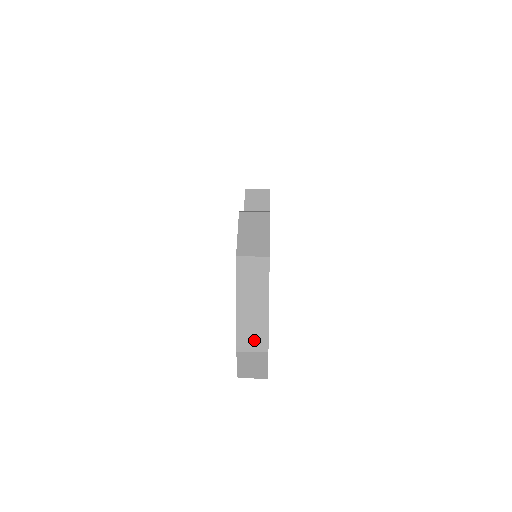
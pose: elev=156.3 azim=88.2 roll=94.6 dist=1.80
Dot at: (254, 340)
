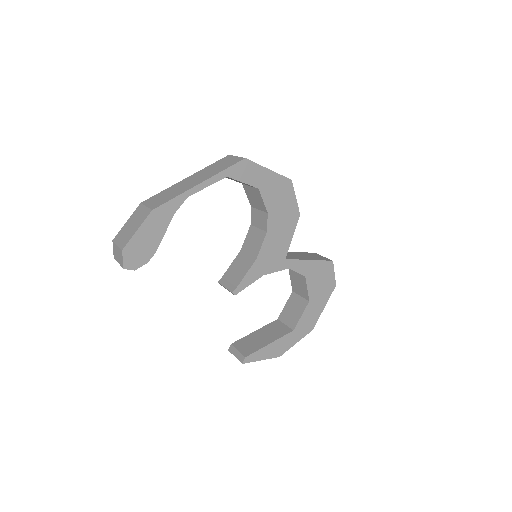
Dot at: (159, 200)
